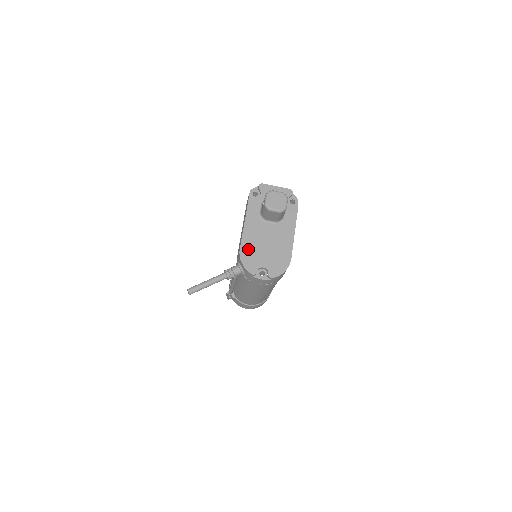
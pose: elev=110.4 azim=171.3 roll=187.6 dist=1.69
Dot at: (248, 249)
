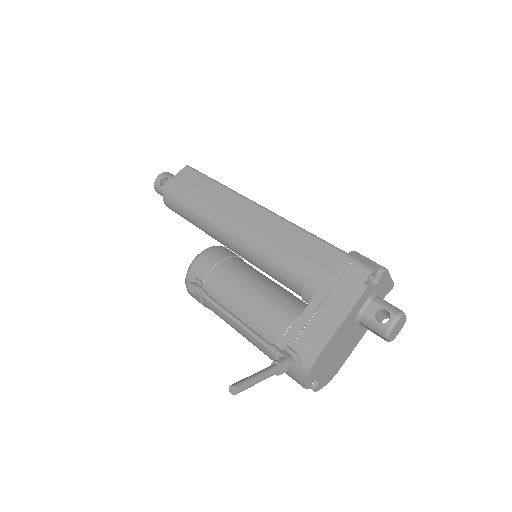
Dot at: (324, 356)
